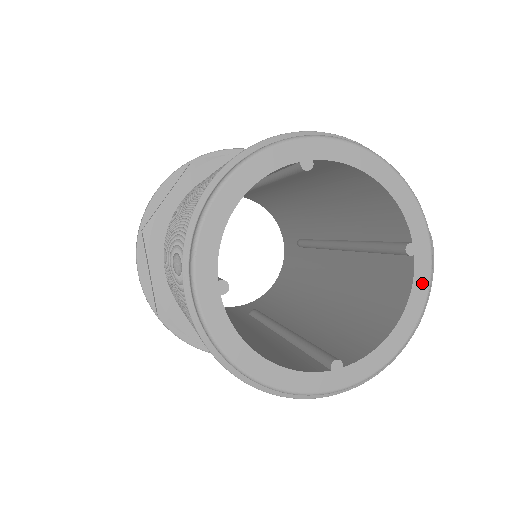
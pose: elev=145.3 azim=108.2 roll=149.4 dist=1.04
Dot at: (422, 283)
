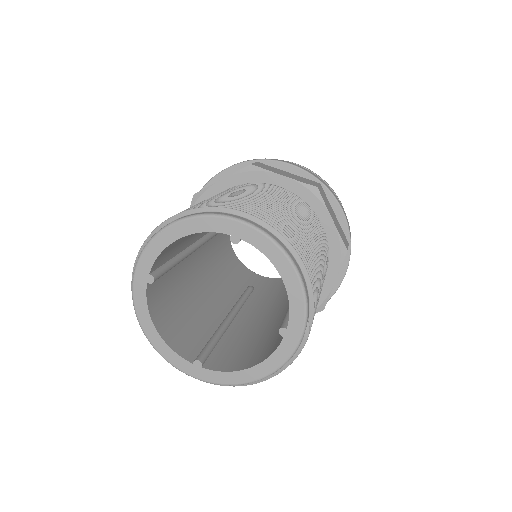
Dot at: (280, 357)
